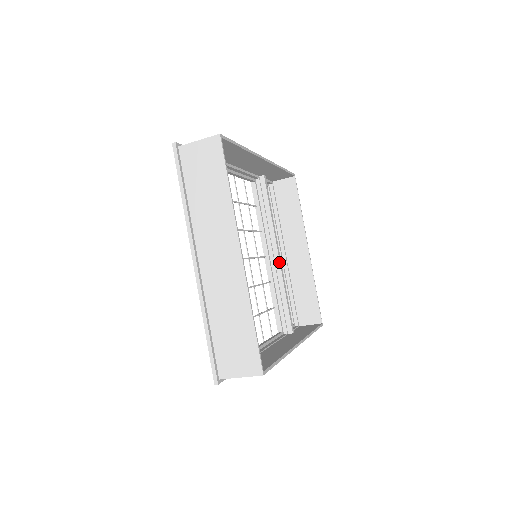
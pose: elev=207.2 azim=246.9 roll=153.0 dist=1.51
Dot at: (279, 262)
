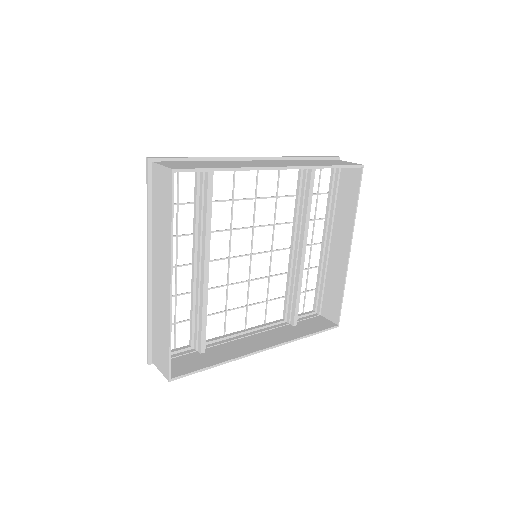
Dot at: (301, 258)
